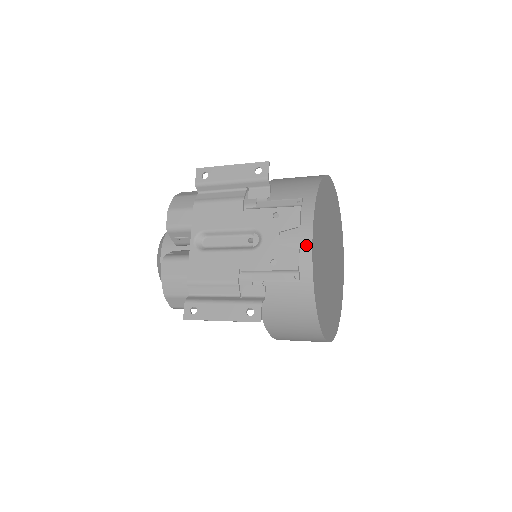
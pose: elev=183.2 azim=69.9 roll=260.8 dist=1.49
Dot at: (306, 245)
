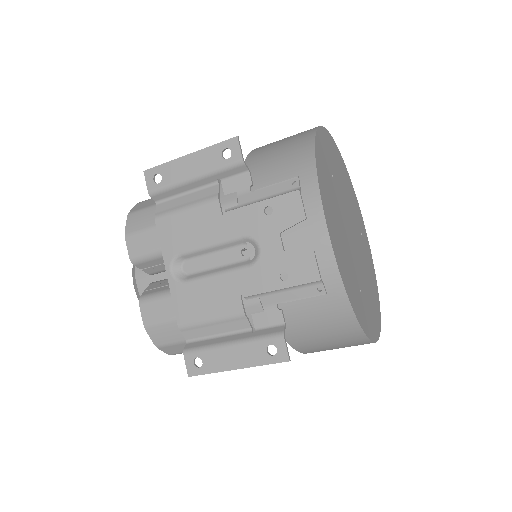
Dot at: (322, 242)
